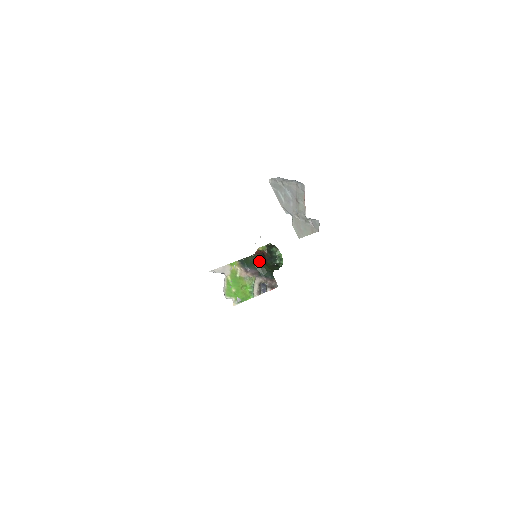
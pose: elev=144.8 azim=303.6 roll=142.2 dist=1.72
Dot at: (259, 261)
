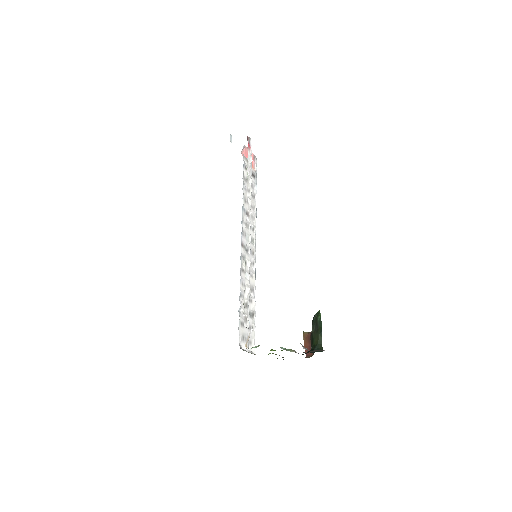
Dot at: occluded
